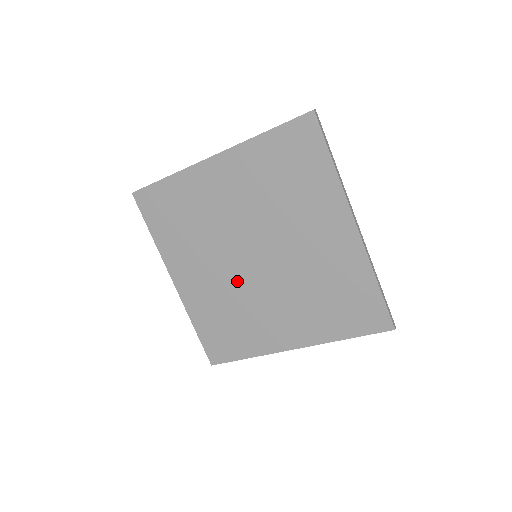
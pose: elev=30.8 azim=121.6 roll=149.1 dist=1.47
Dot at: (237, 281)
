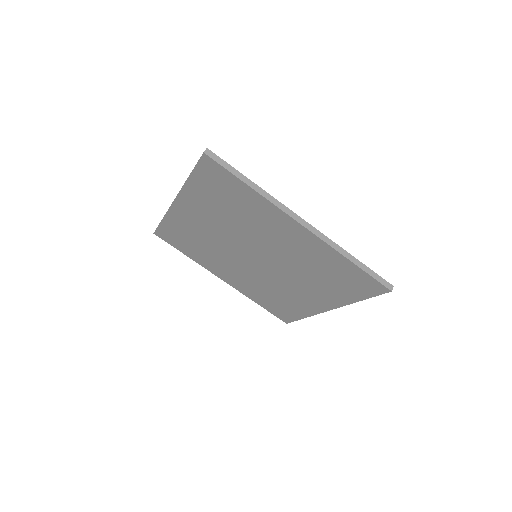
Dot at: (257, 274)
